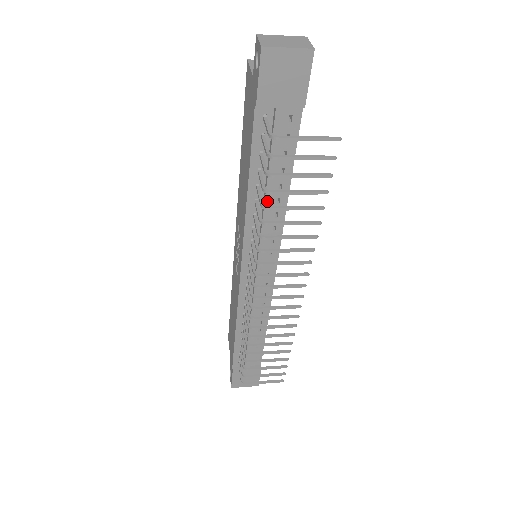
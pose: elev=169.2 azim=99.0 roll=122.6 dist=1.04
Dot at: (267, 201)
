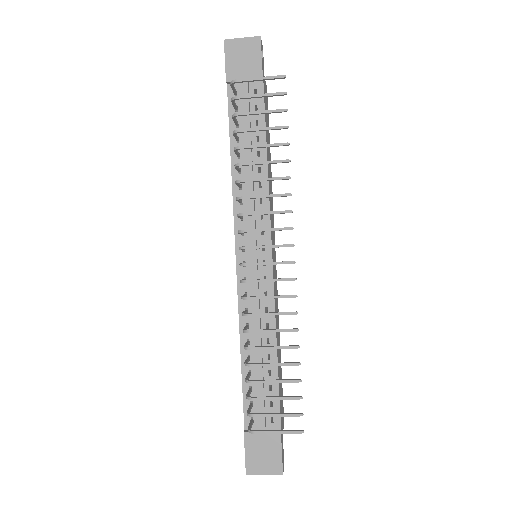
Dot at: (247, 166)
